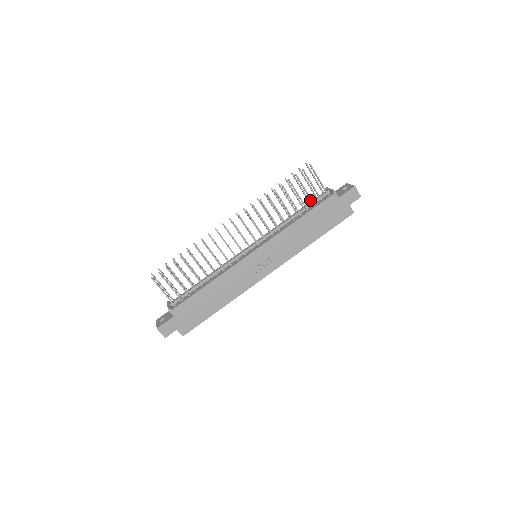
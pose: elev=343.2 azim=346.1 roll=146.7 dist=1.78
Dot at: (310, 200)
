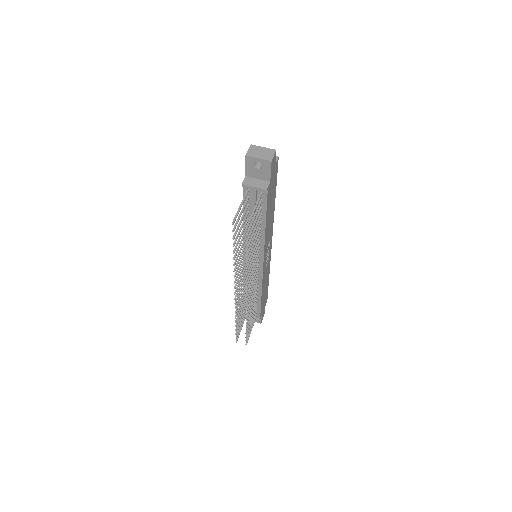
Dot at: (258, 215)
